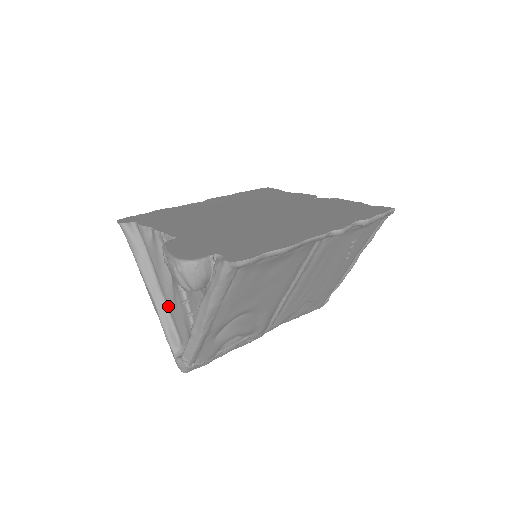
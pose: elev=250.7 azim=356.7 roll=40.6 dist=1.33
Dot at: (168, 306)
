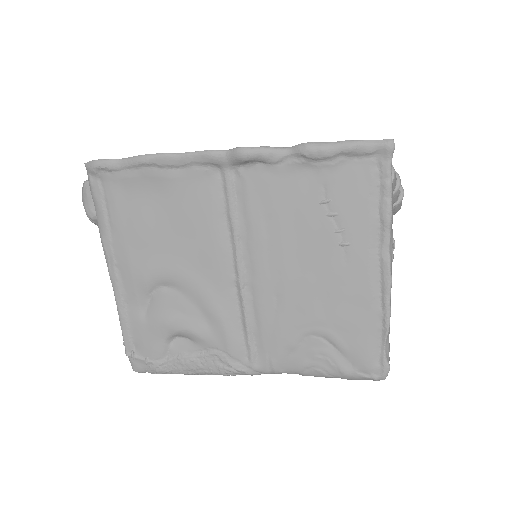
Dot at: occluded
